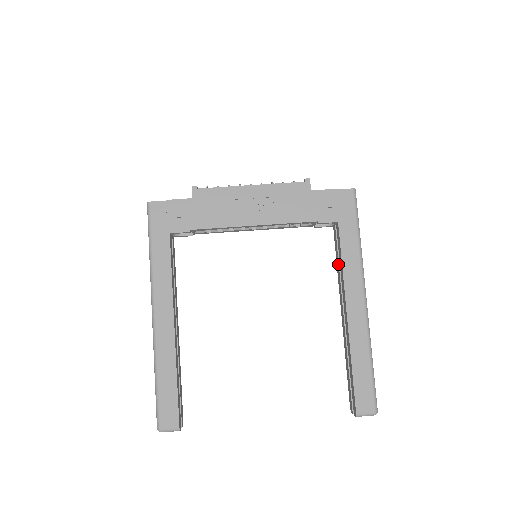
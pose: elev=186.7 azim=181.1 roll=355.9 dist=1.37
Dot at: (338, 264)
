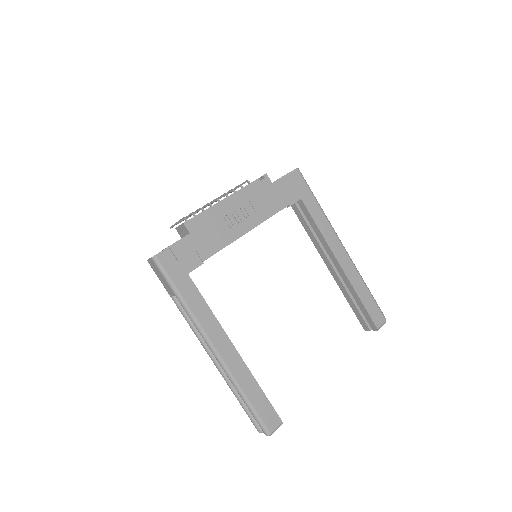
Dot at: (310, 231)
